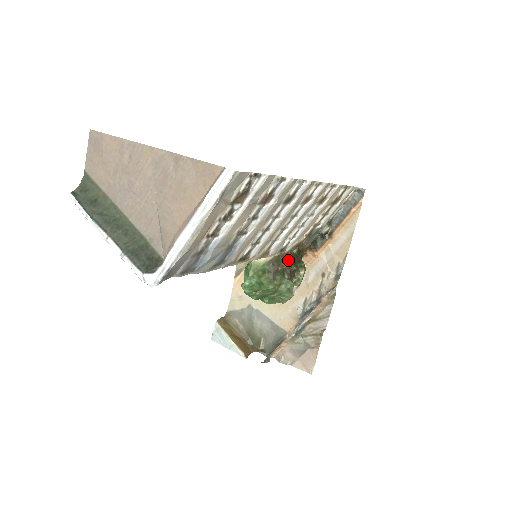
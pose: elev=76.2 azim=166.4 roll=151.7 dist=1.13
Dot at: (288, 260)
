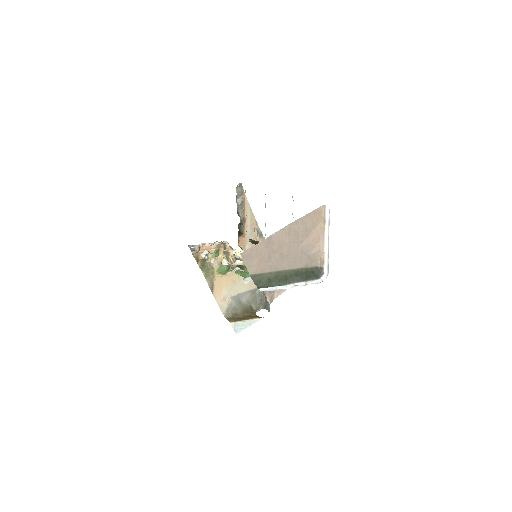
Dot at: occluded
